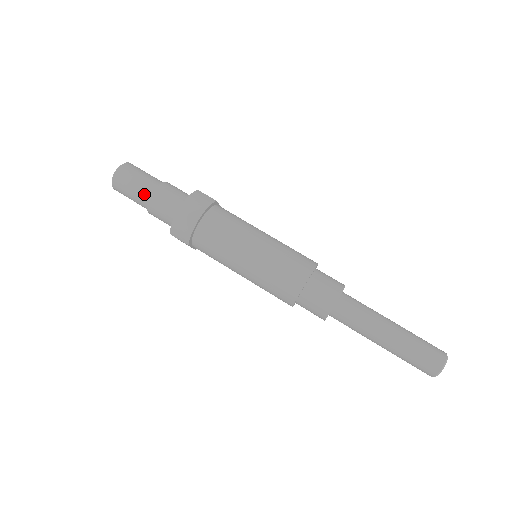
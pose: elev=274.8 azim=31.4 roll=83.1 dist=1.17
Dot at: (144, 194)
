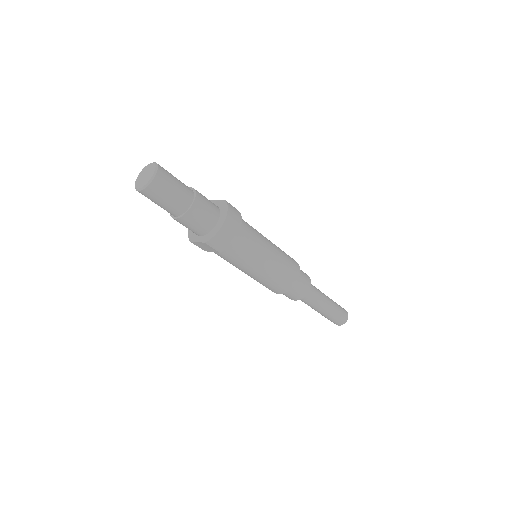
Dot at: (183, 203)
